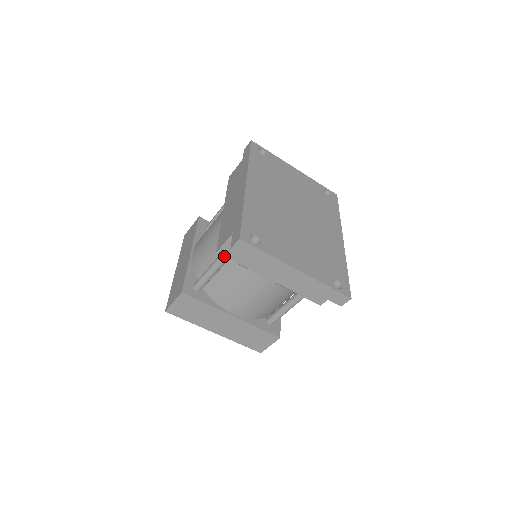
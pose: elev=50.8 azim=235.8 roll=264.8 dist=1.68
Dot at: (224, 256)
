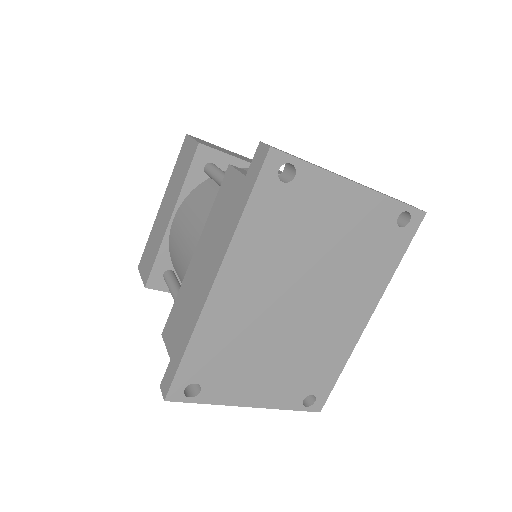
Dot at: occluded
